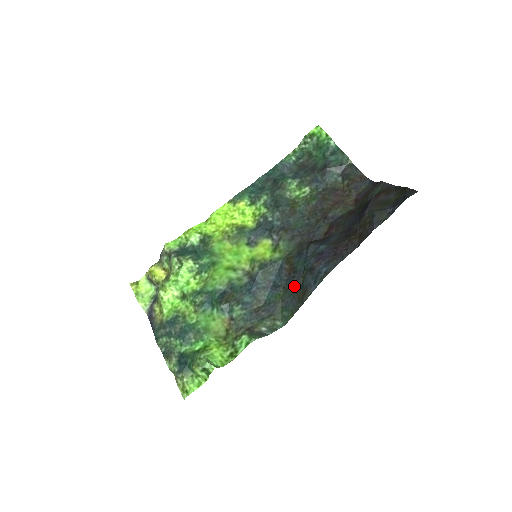
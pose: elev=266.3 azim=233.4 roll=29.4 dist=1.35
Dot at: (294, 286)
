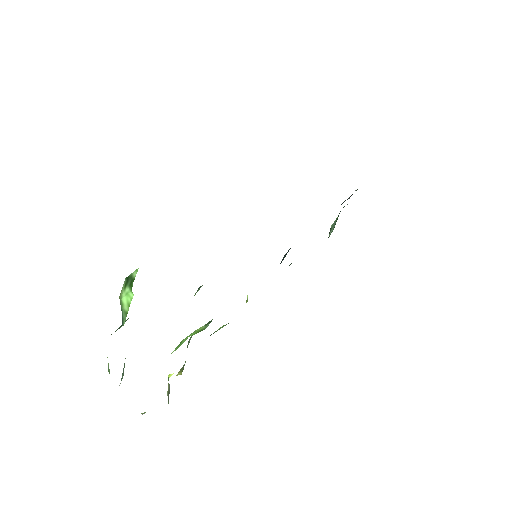
Dot at: occluded
